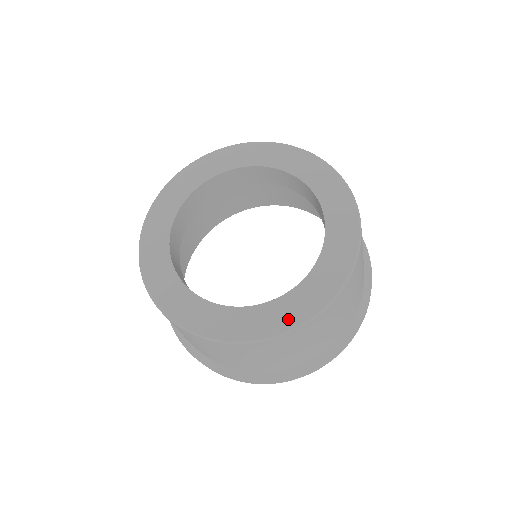
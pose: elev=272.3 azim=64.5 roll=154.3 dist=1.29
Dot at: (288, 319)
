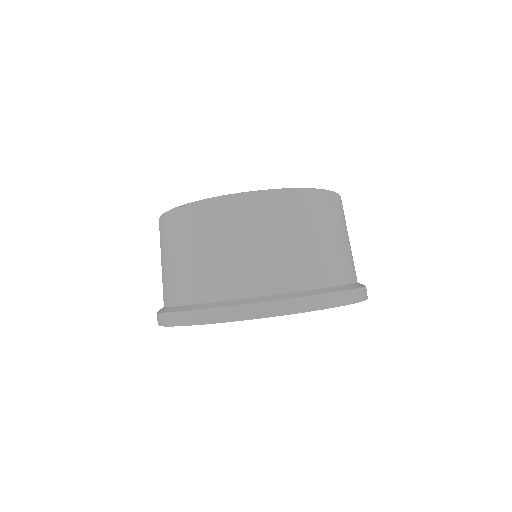
Dot at: occluded
